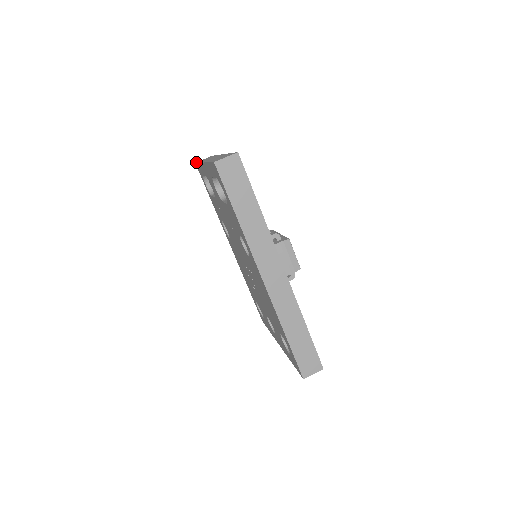
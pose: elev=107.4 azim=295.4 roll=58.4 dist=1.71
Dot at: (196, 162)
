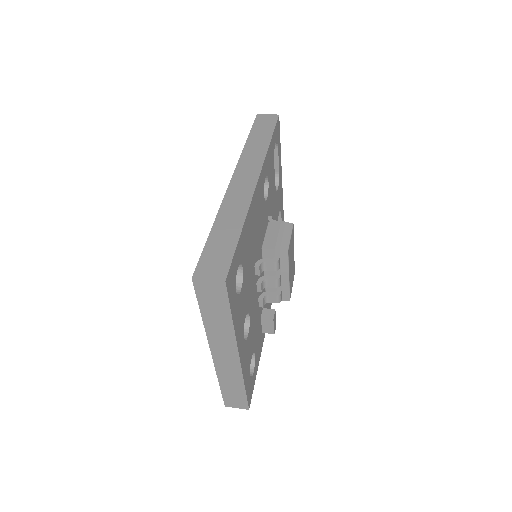
Dot at: occluded
